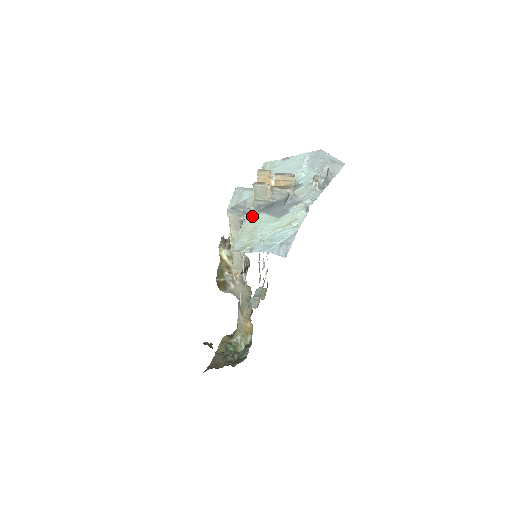
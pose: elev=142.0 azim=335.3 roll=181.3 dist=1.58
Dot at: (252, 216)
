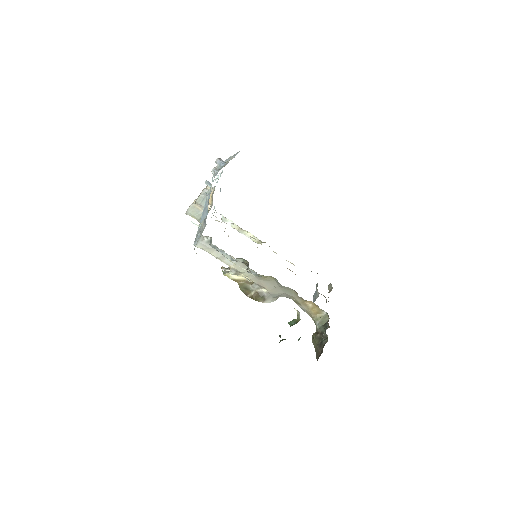
Dot at: occluded
